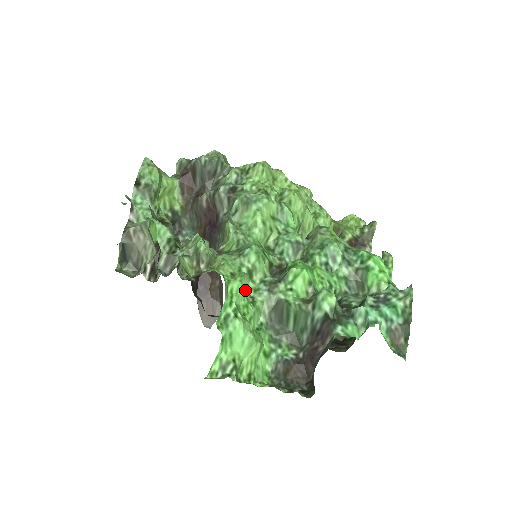
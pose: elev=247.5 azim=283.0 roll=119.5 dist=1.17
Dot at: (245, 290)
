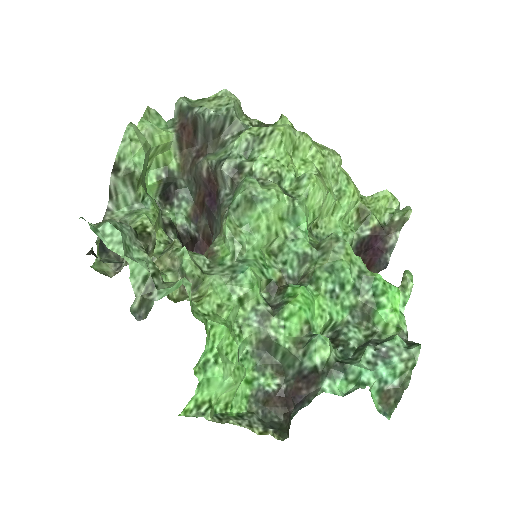
Dot at: (233, 320)
